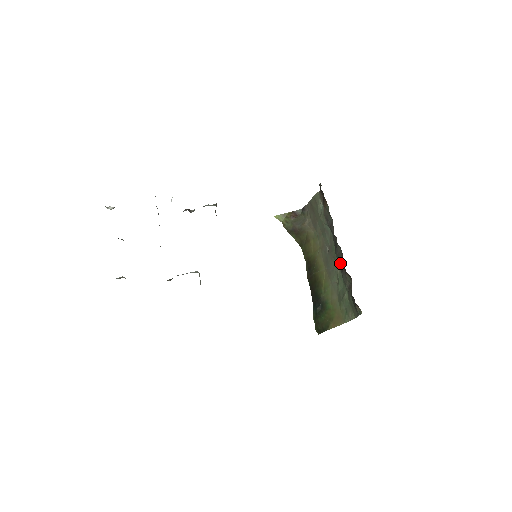
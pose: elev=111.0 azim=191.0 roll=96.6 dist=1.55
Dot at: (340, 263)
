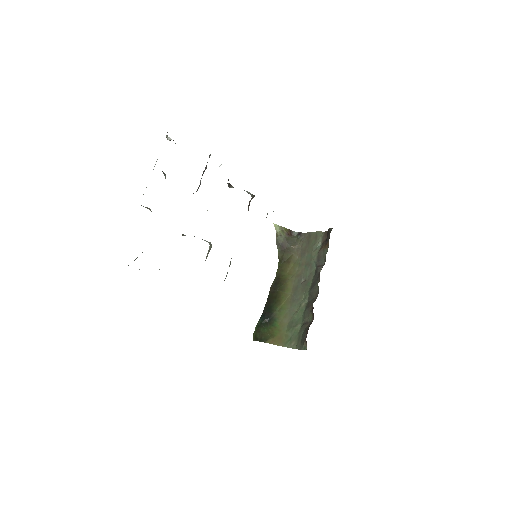
Dot at: (309, 300)
